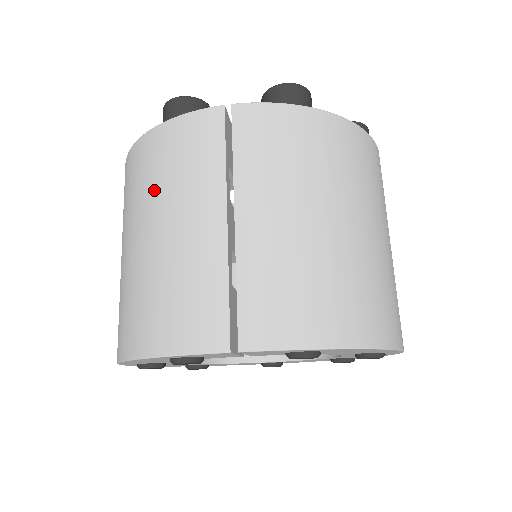
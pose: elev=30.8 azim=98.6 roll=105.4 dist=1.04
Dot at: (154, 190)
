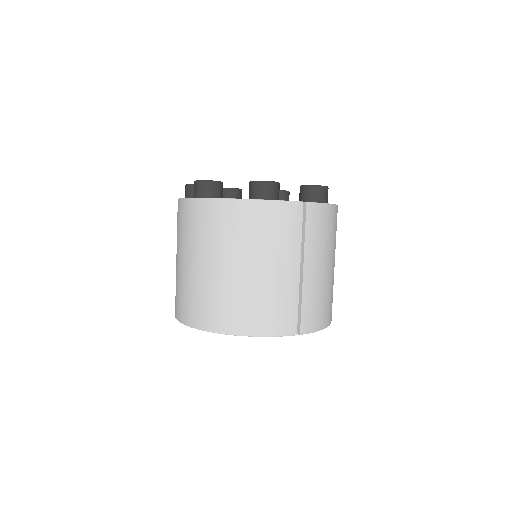
Dot at: (257, 242)
